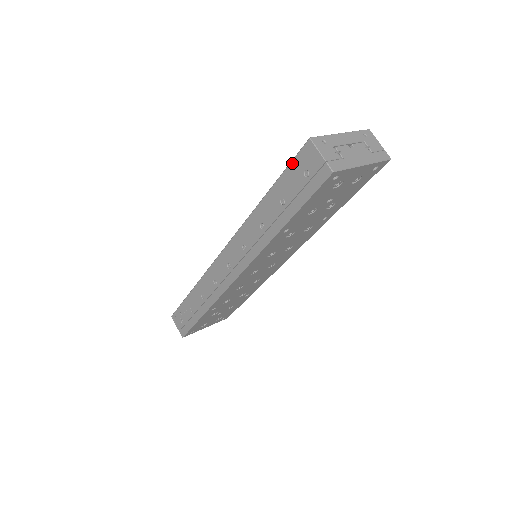
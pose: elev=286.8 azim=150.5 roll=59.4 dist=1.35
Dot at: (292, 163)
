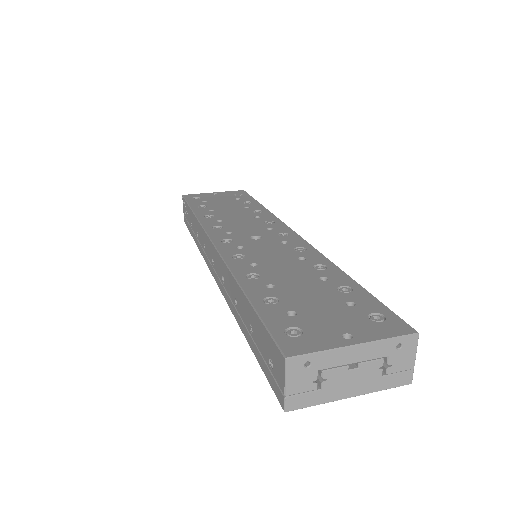
Dot at: (267, 333)
